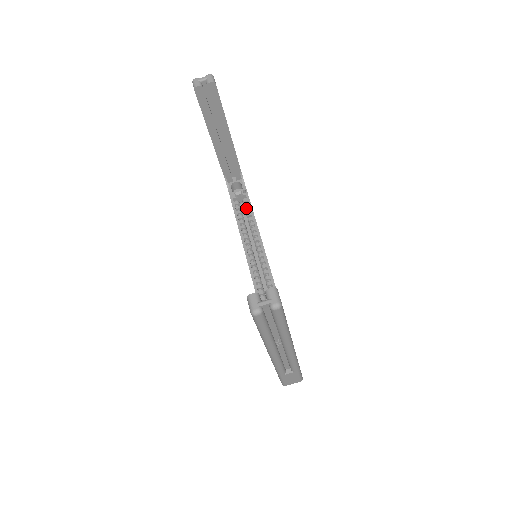
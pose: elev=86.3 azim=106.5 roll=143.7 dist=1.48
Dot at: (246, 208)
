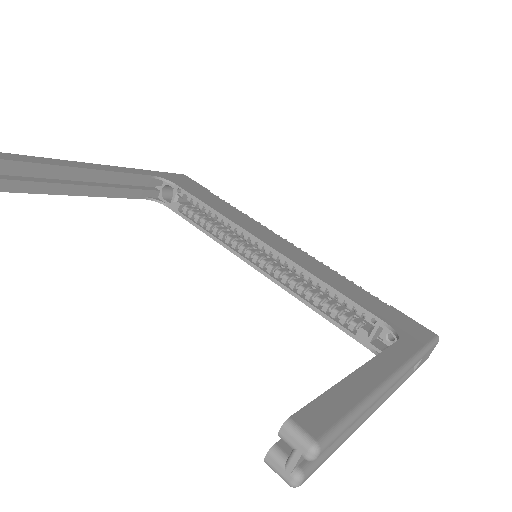
Dot at: (198, 207)
